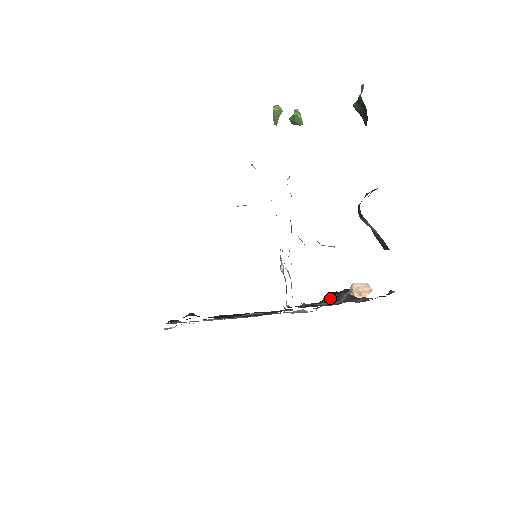
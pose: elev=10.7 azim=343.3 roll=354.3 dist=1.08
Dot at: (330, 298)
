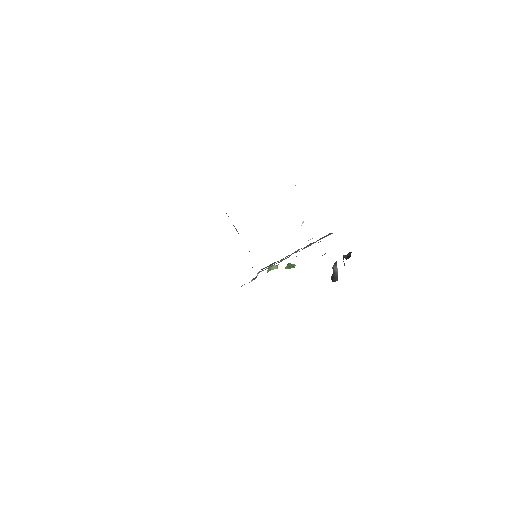
Dot at: occluded
